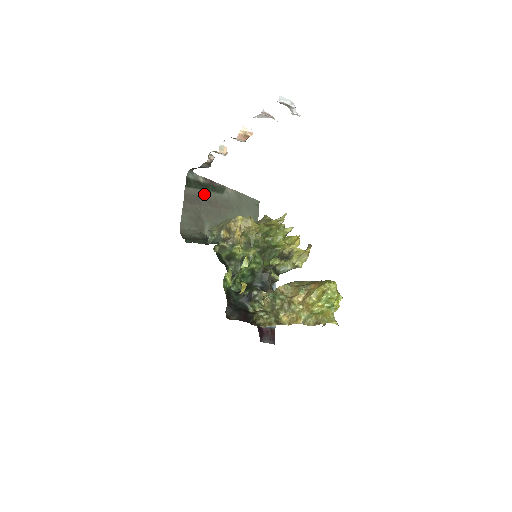
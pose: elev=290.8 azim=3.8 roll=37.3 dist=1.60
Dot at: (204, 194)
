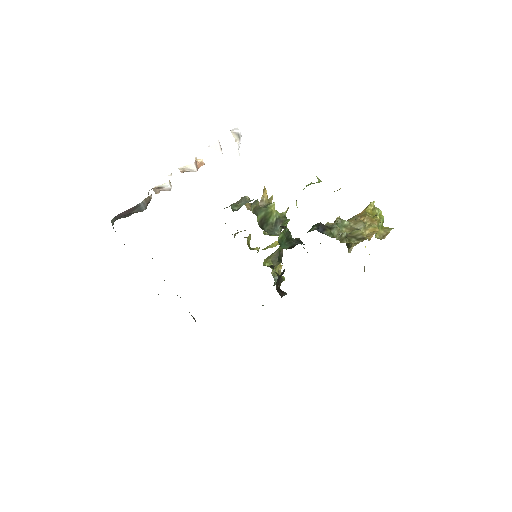
Dot at: occluded
